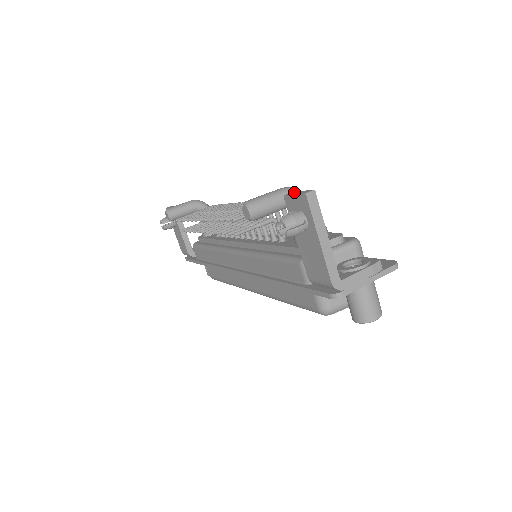
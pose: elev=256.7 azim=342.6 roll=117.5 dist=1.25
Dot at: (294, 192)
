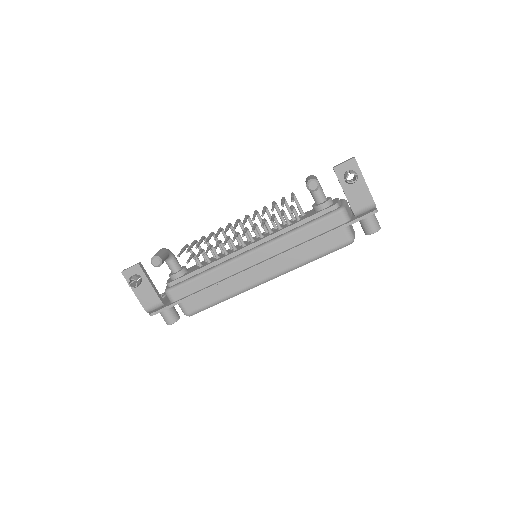
Dot at: (337, 165)
